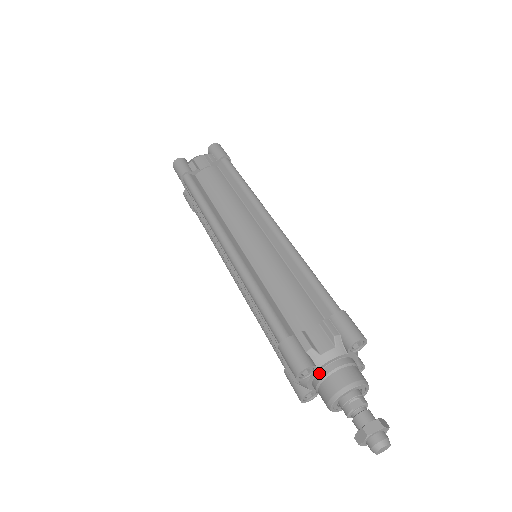
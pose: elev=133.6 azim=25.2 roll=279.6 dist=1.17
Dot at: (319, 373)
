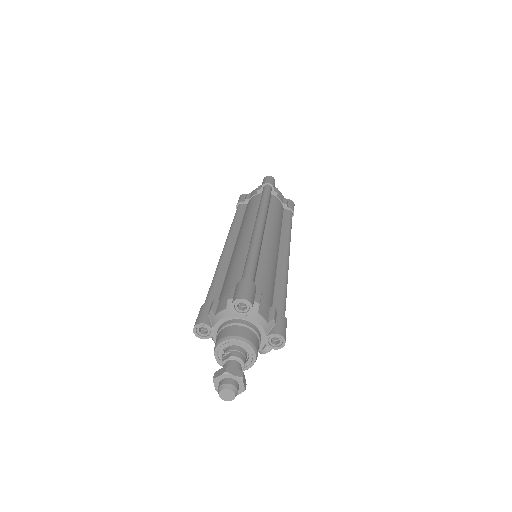
Dot at: (217, 333)
